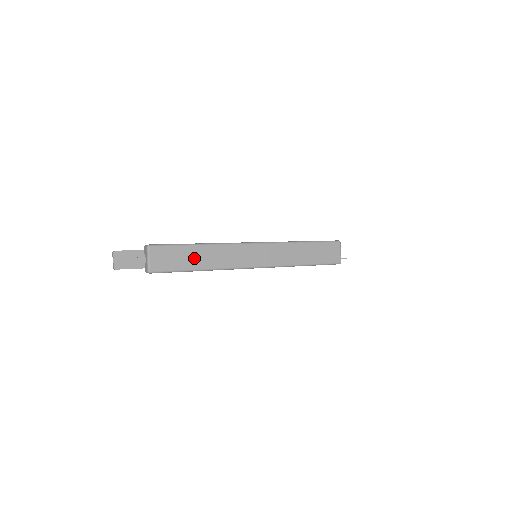
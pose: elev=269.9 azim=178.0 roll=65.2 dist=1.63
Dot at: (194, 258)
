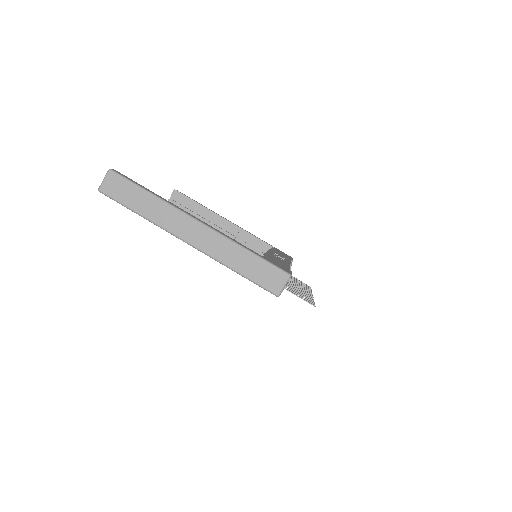
Dot at: (139, 201)
